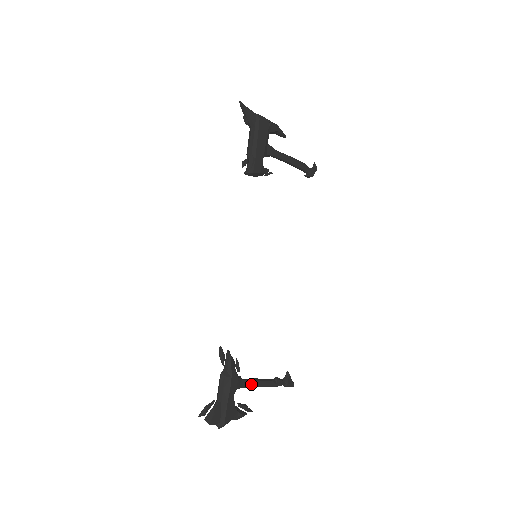
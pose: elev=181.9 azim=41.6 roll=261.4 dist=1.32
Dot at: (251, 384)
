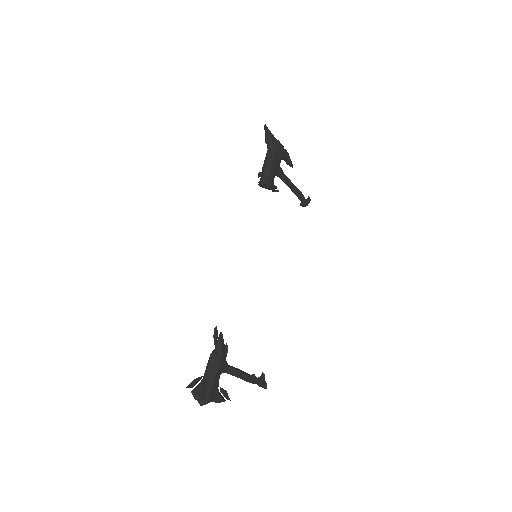
Dot at: (234, 372)
